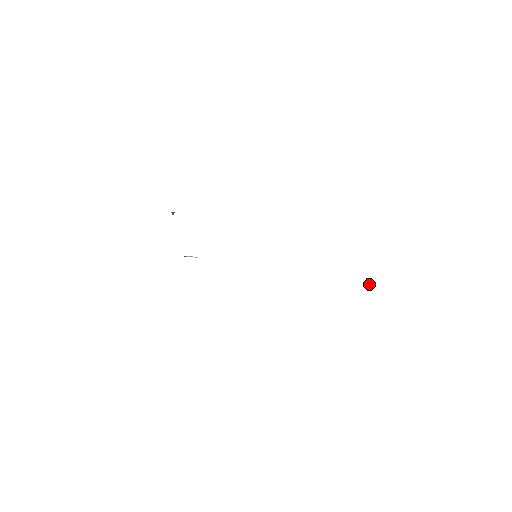
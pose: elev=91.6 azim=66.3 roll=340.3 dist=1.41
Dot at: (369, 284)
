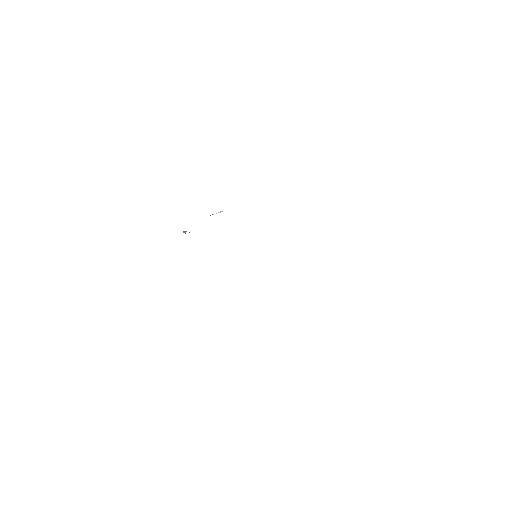
Dot at: occluded
